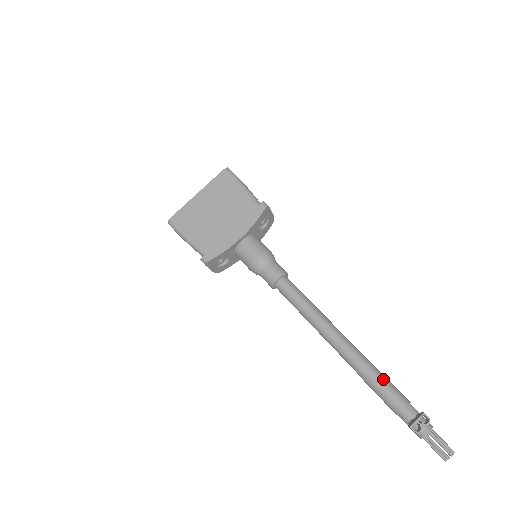
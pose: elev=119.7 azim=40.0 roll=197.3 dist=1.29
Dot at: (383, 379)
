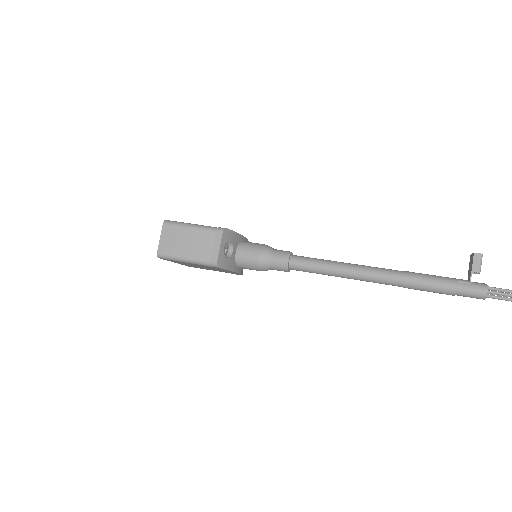
Dot at: occluded
